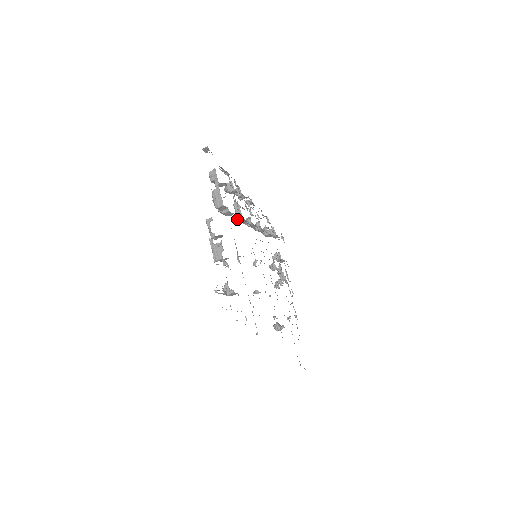
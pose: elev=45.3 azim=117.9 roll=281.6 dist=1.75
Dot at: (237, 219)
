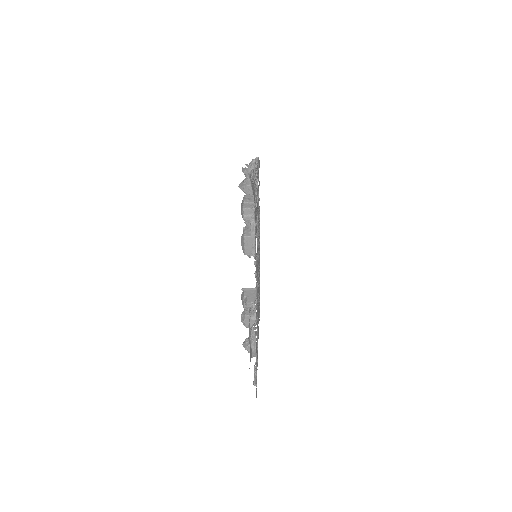
Dot at: occluded
